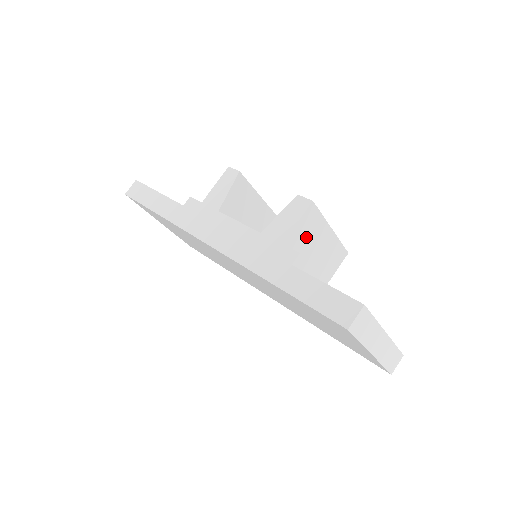
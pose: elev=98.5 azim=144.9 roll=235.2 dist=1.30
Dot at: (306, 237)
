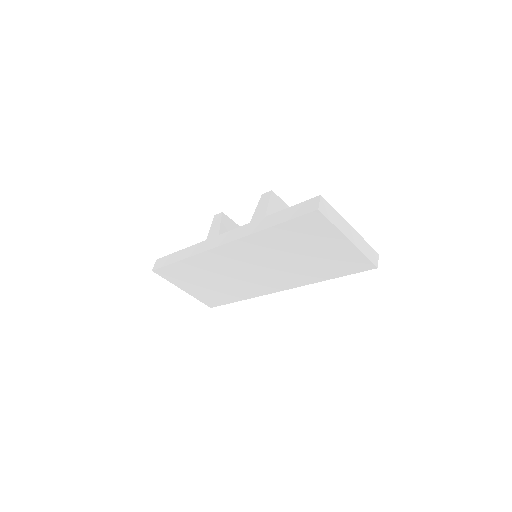
Dot at: occluded
